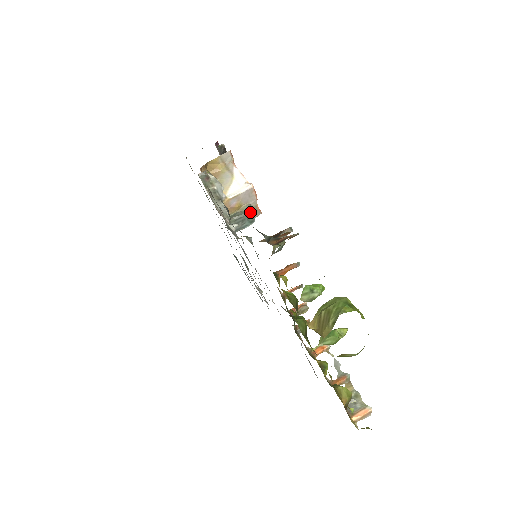
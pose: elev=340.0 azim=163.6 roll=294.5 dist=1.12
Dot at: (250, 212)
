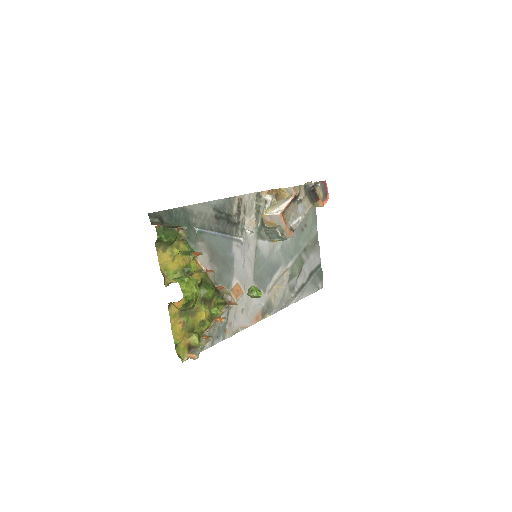
Dot at: (275, 230)
